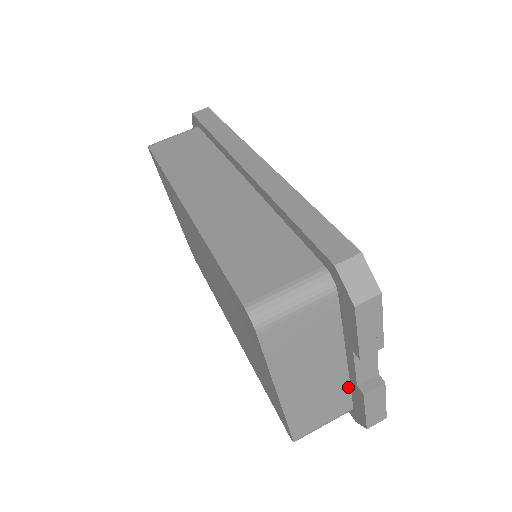
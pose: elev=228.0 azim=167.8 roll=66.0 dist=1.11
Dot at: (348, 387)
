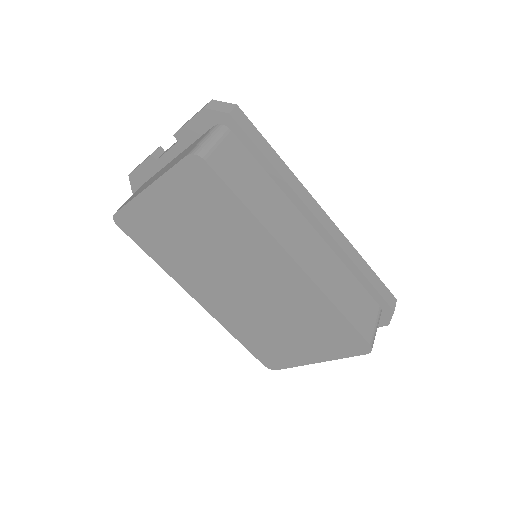
Dot at: occluded
